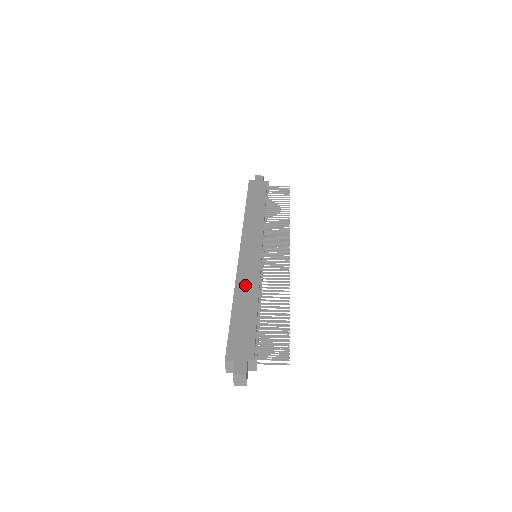
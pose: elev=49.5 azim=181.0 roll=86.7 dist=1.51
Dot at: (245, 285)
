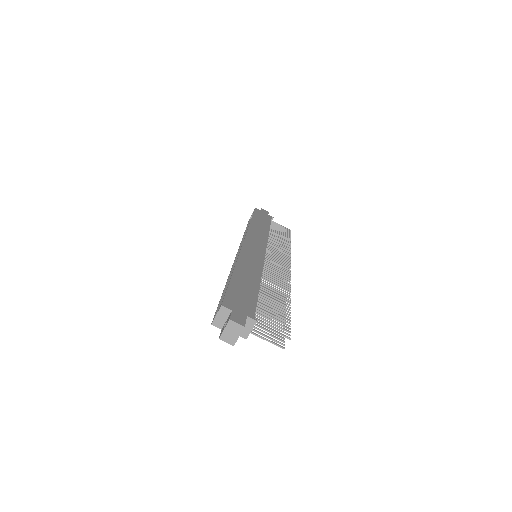
Dot at: (248, 264)
